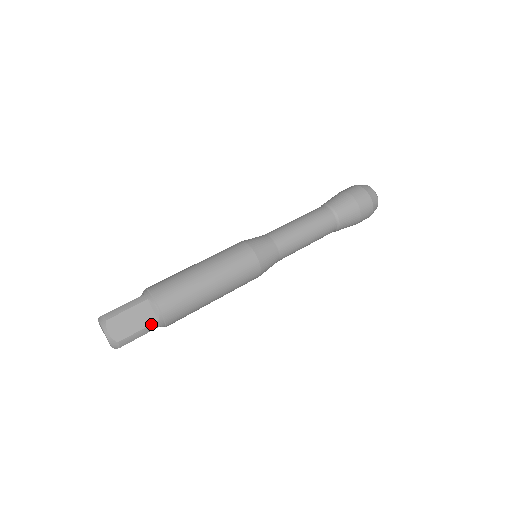
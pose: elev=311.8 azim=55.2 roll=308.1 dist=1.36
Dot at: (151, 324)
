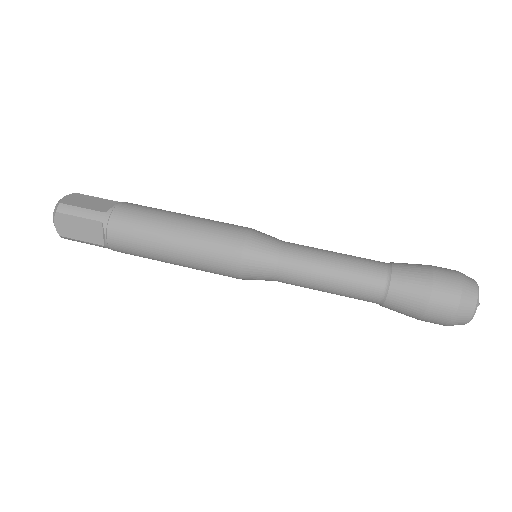
Dot at: (96, 243)
